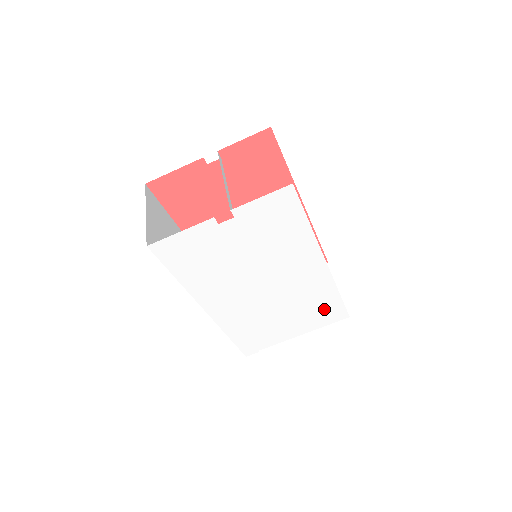
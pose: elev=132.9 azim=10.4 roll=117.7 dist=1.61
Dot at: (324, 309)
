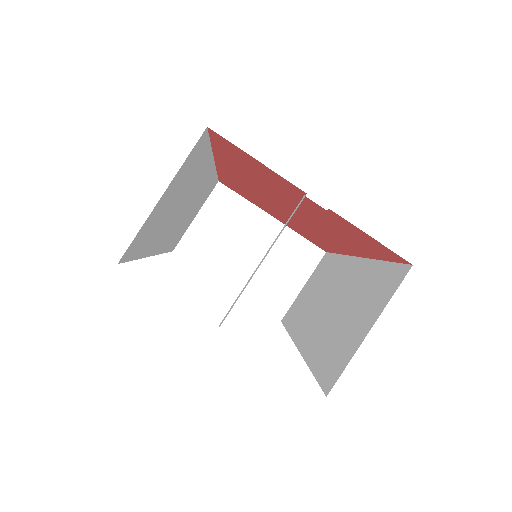
Dot at: occluded
